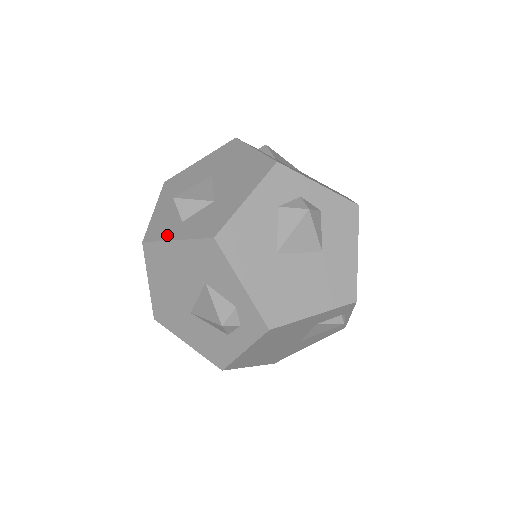
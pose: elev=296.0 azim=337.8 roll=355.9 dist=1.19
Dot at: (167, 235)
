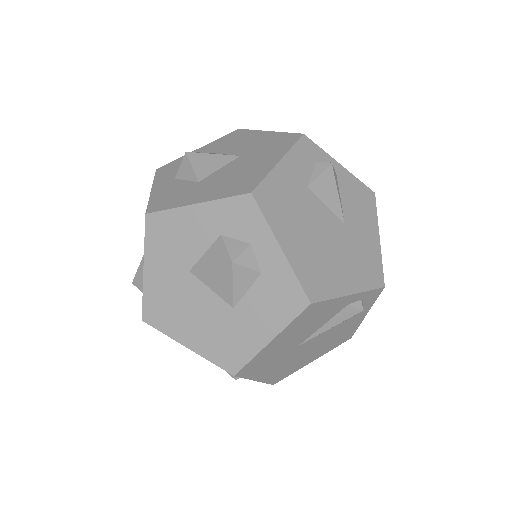
Dot at: (160, 179)
